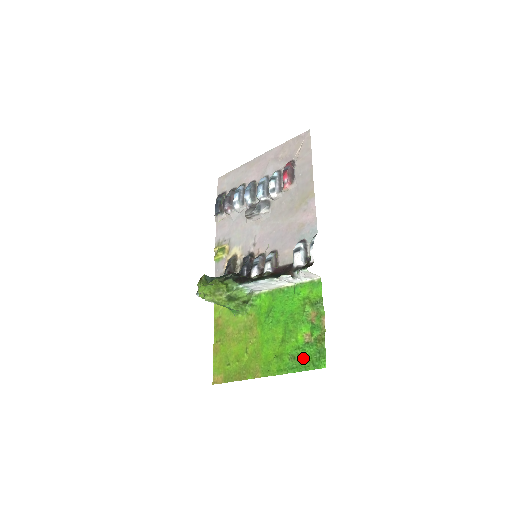
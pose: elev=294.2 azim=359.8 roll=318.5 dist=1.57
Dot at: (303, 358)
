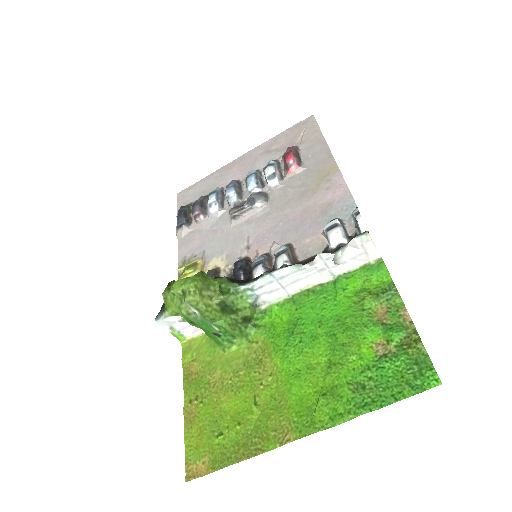
Dot at: (383, 382)
